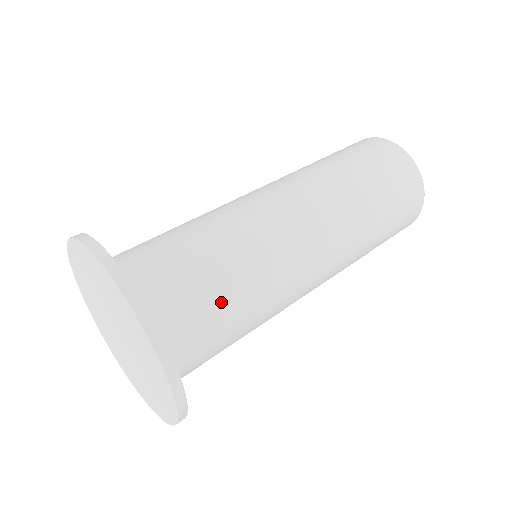
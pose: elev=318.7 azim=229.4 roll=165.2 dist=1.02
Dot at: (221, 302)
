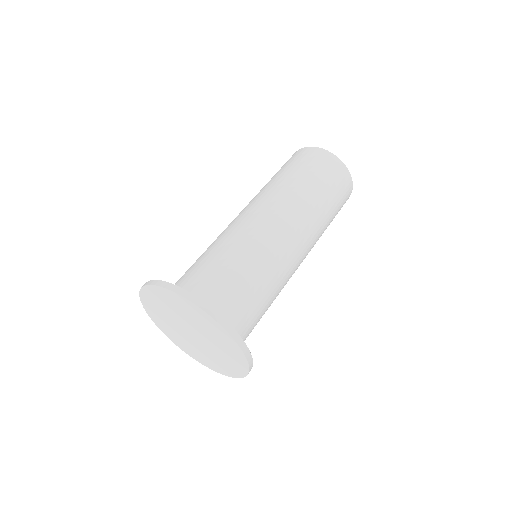
Dot at: (236, 279)
